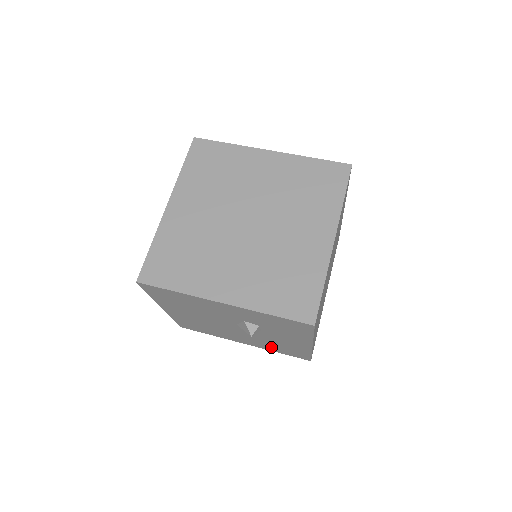
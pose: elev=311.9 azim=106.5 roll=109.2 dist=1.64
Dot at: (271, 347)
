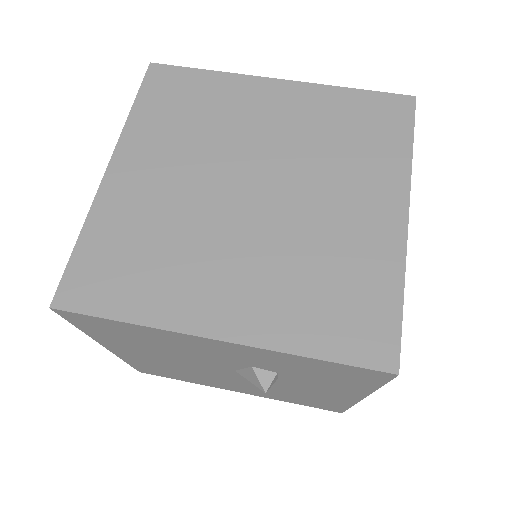
Dot at: (283, 397)
